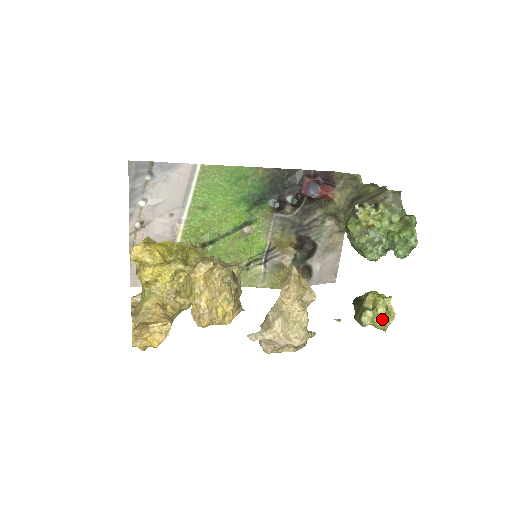
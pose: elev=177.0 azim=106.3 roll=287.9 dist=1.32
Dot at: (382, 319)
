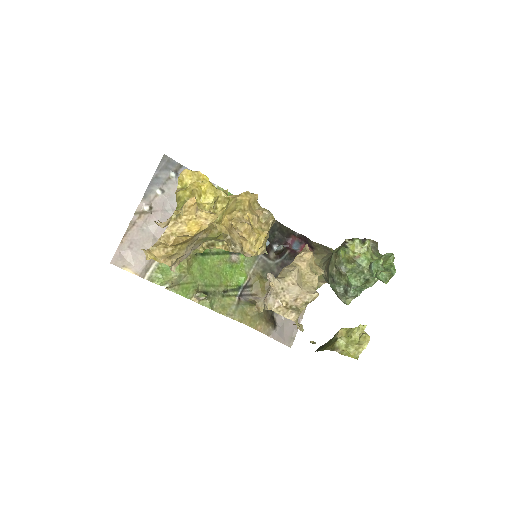
Dot at: (356, 345)
